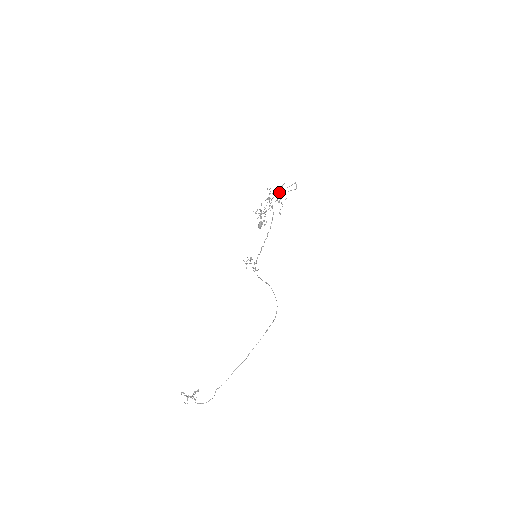
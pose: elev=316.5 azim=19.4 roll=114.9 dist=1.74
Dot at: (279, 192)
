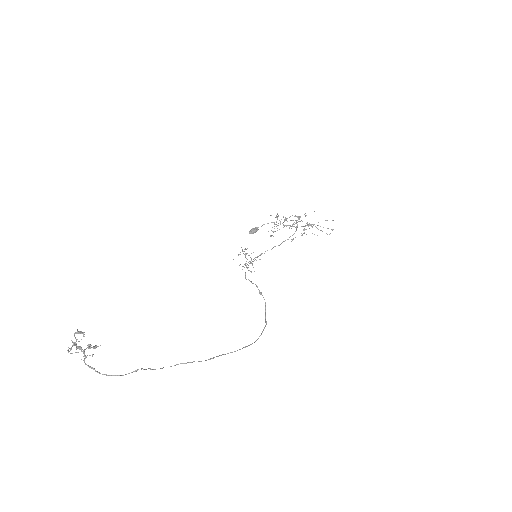
Dot at: occluded
